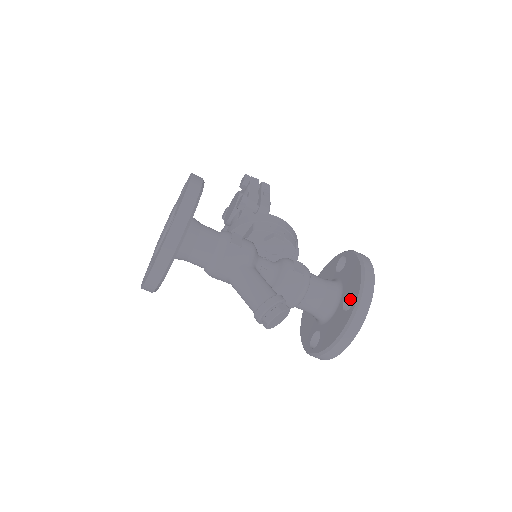
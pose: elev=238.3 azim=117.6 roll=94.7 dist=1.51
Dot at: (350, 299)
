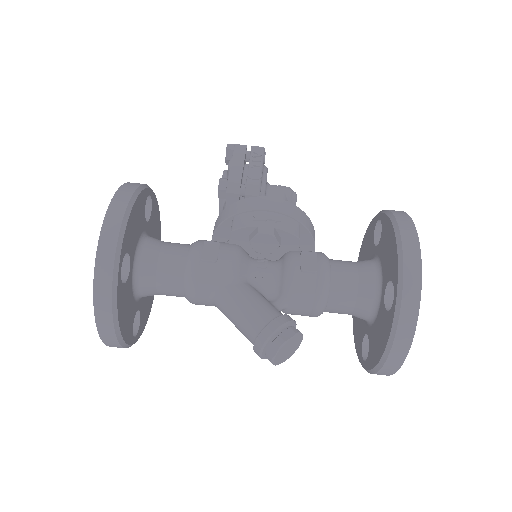
Dot at: occluded
